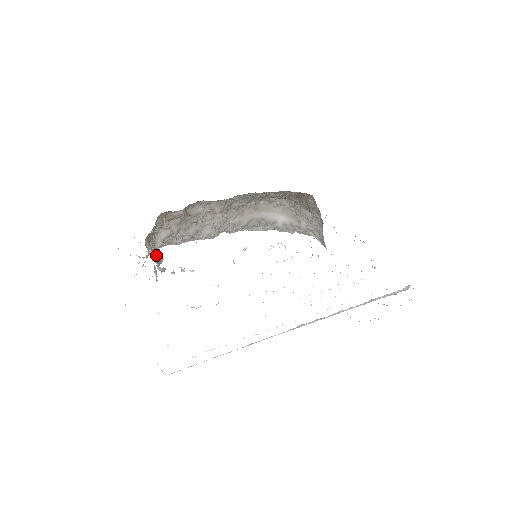
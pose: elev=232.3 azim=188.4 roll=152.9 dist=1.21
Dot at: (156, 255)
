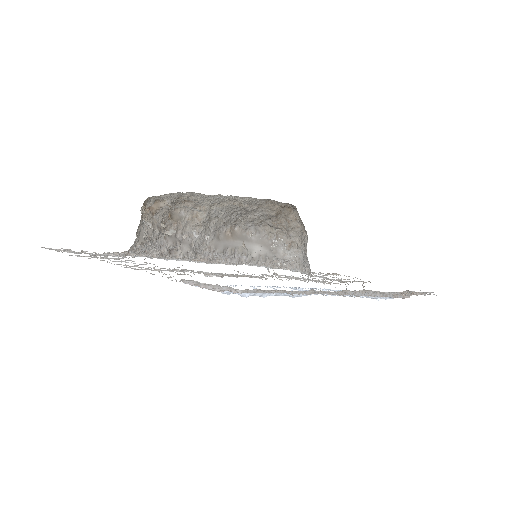
Dot at: (162, 216)
